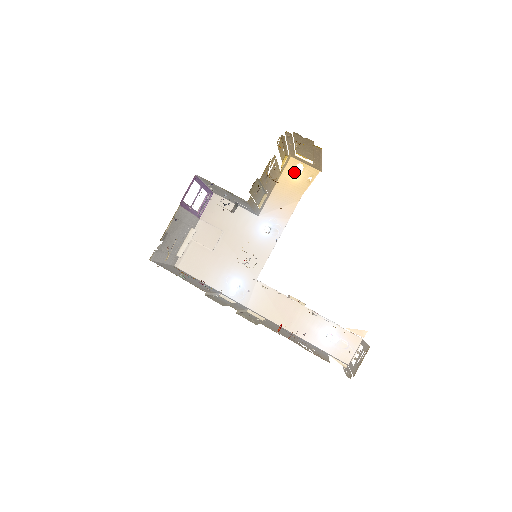
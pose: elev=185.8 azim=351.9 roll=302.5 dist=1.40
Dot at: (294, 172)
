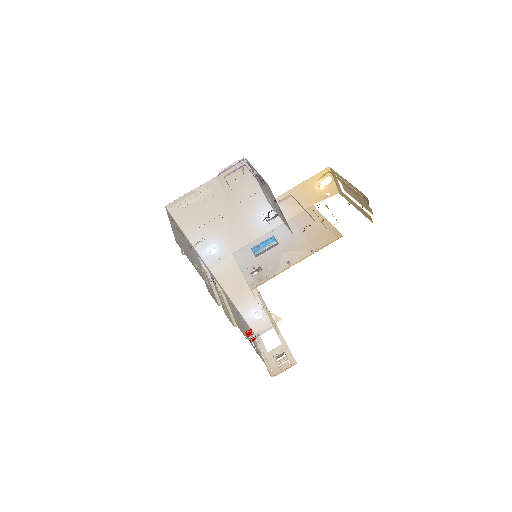
Dot at: occluded
